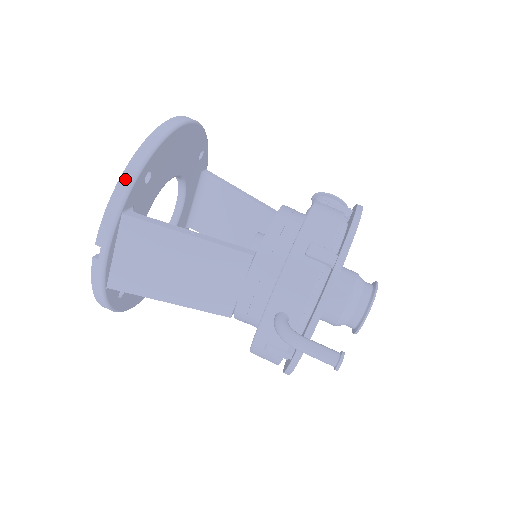
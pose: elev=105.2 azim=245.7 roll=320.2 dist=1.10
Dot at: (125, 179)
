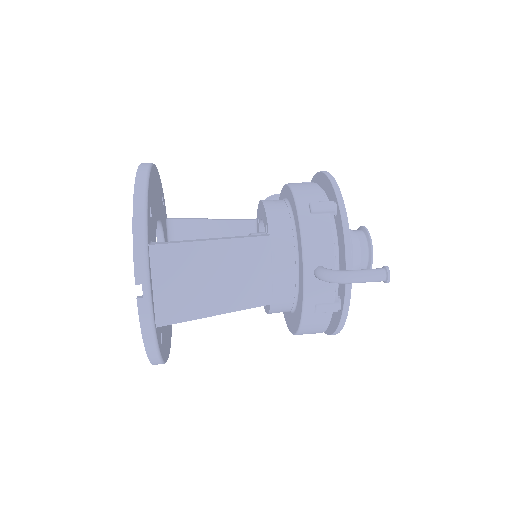
Dot at: (138, 215)
